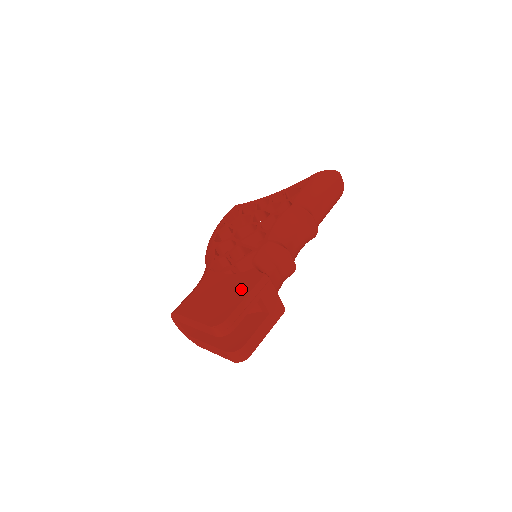
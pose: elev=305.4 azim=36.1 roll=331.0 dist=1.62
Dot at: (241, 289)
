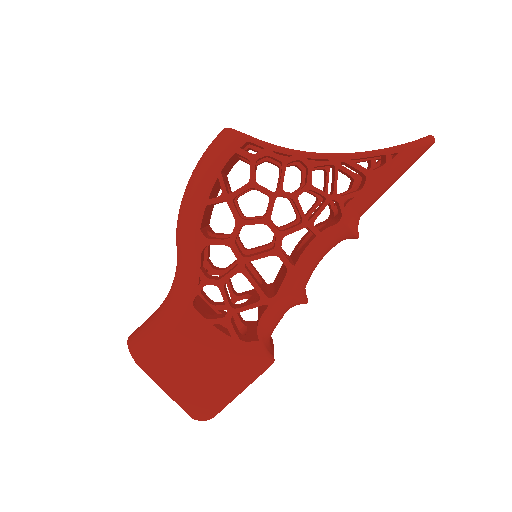
Dot at: (237, 375)
